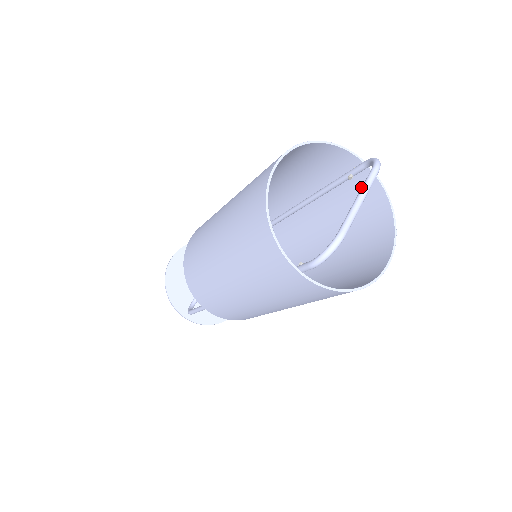
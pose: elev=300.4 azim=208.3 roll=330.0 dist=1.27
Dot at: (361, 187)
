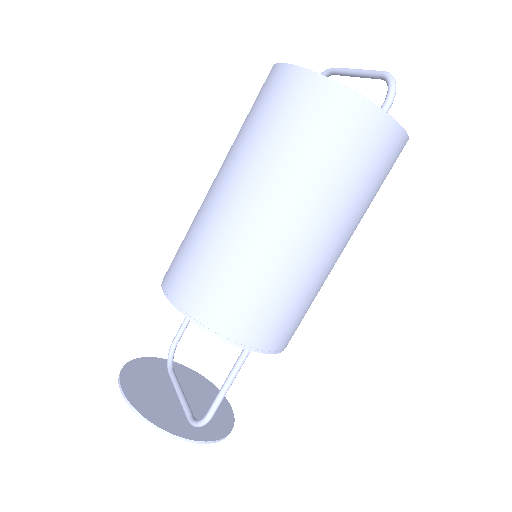
Dot at: occluded
